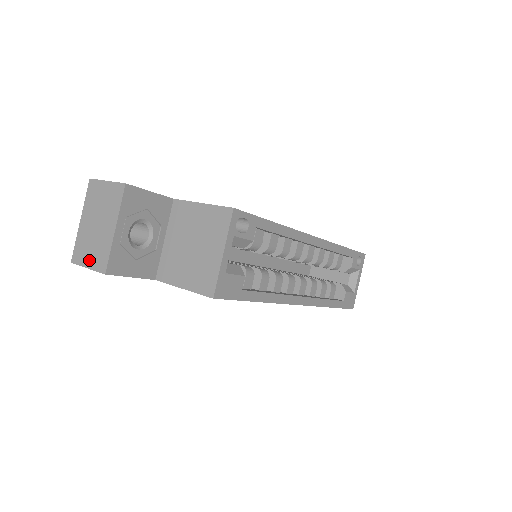
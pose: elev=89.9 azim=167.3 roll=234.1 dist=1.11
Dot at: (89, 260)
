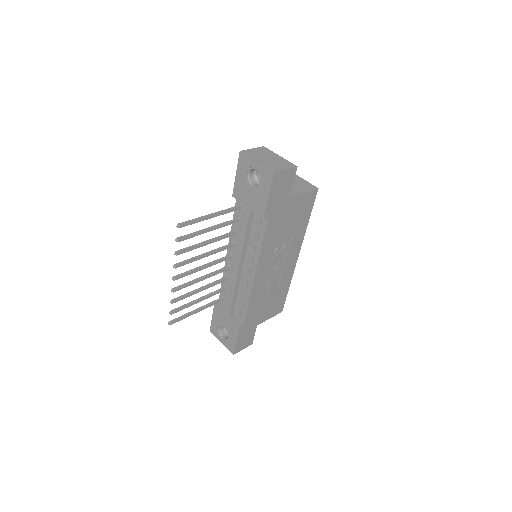
Dot at: (283, 167)
